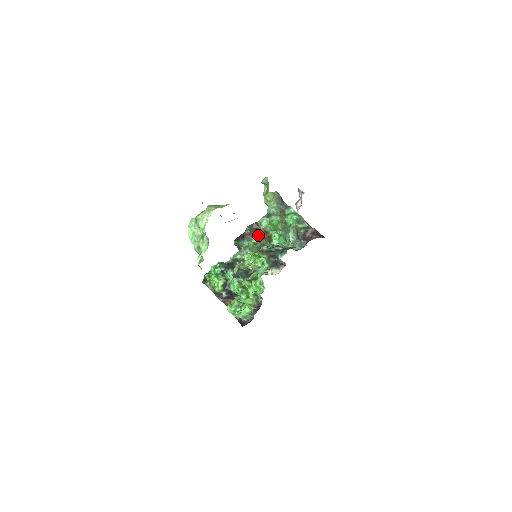
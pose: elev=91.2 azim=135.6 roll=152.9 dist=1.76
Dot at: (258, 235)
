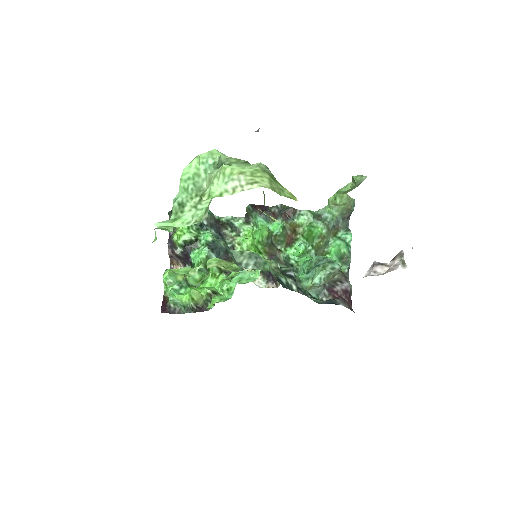
Dot at: (283, 225)
